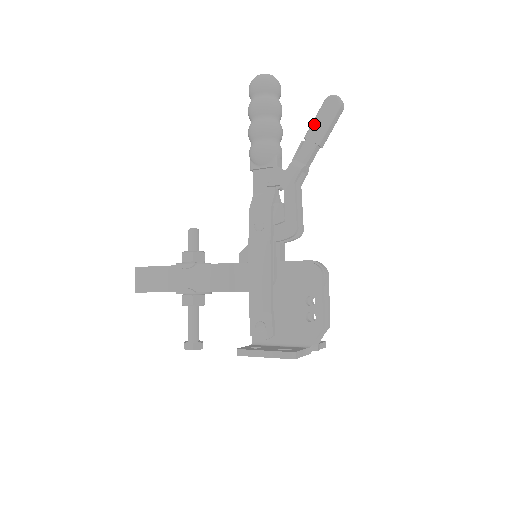
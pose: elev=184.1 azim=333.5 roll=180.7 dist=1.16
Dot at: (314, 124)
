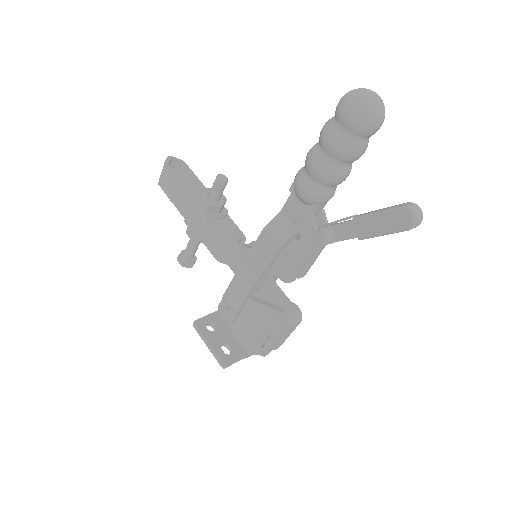
Dot at: (370, 218)
